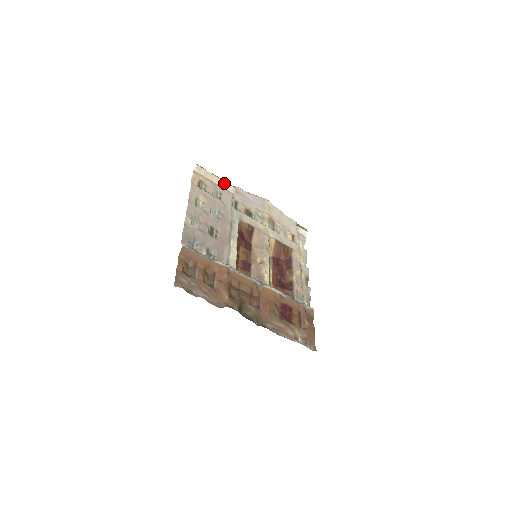
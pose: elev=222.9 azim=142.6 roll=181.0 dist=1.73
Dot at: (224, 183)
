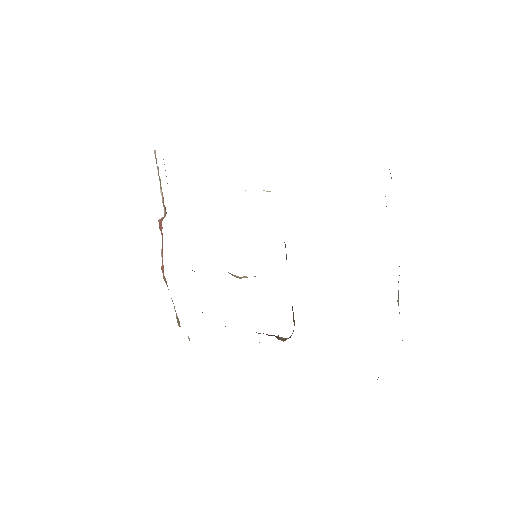
Dot at: occluded
